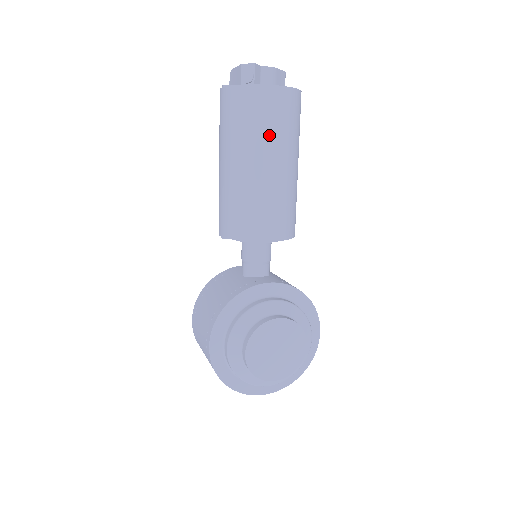
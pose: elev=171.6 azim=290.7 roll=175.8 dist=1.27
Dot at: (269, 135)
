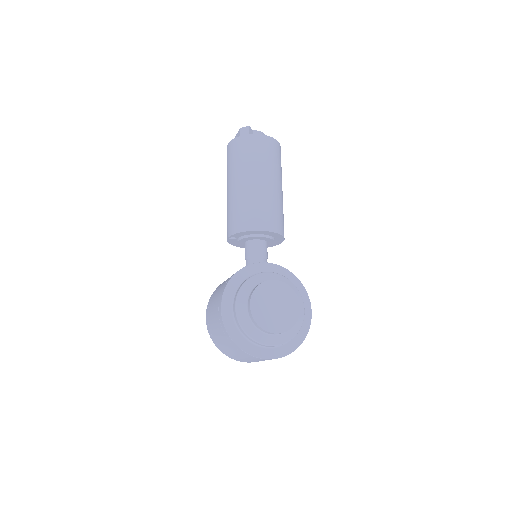
Dot at: (260, 162)
